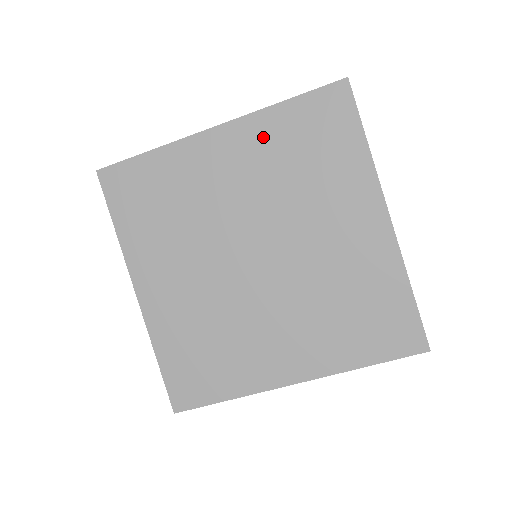
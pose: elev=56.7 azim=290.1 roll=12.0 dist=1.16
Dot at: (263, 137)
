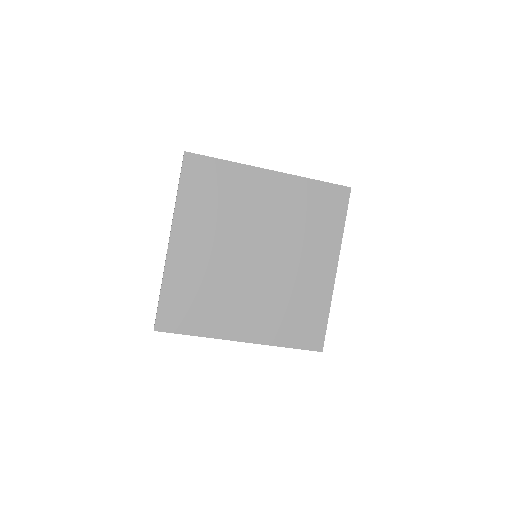
Dot at: (295, 192)
